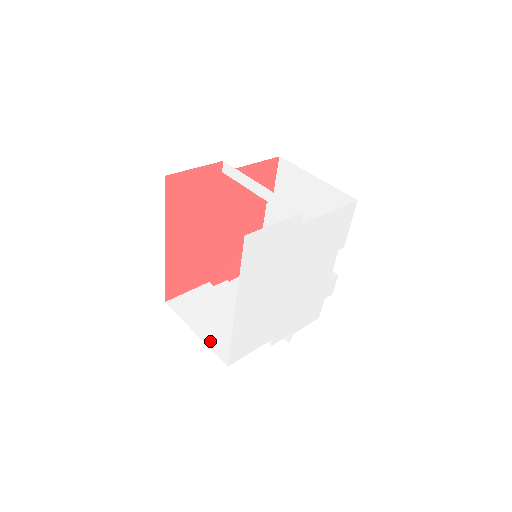
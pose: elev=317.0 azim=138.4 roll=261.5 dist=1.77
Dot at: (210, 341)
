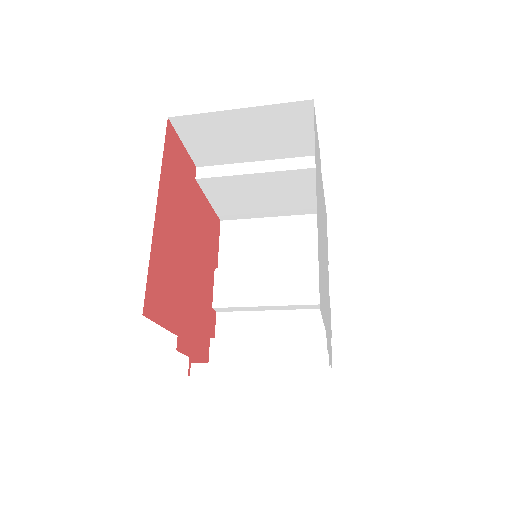
Dot at: occluded
